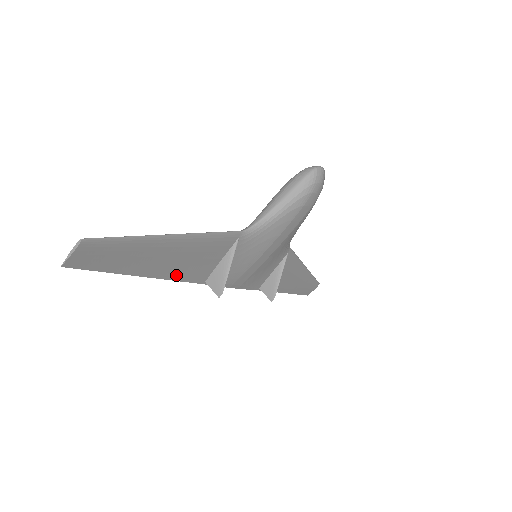
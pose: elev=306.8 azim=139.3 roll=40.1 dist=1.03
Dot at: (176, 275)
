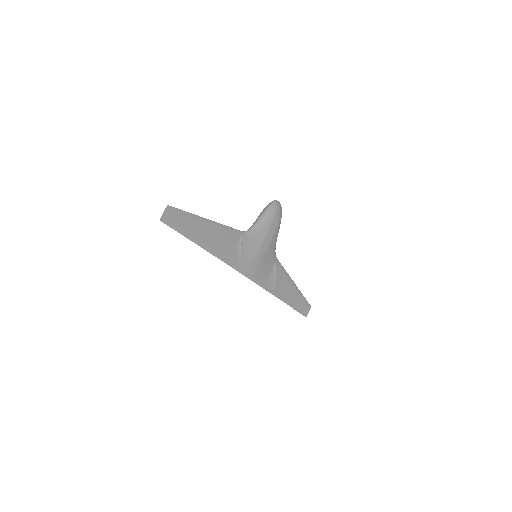
Dot at: (212, 250)
